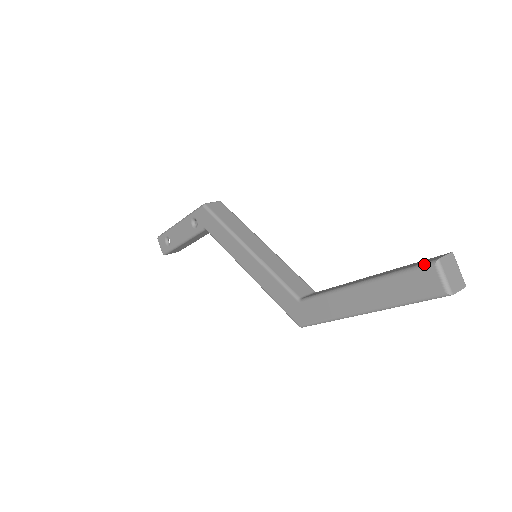
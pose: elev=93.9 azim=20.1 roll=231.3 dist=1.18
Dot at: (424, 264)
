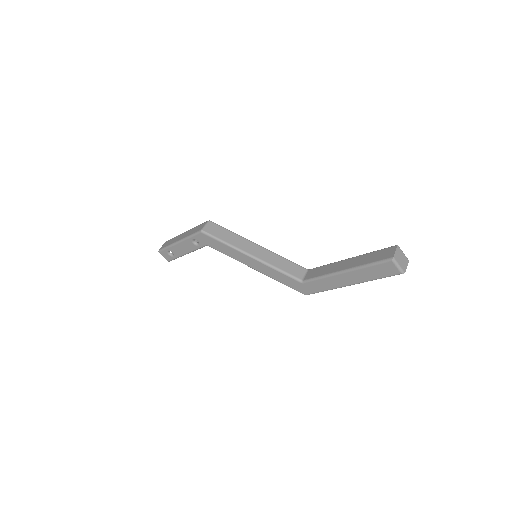
Dot at: (385, 261)
